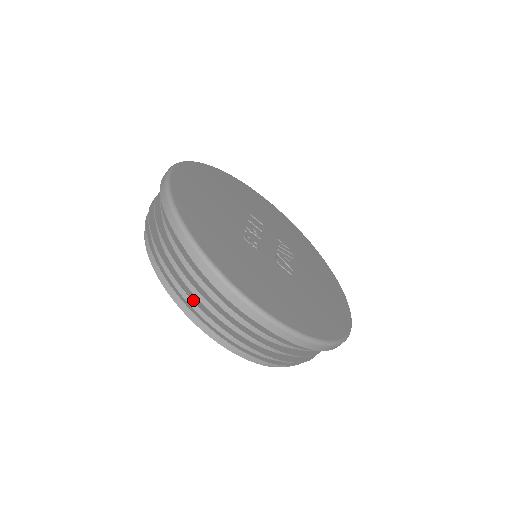
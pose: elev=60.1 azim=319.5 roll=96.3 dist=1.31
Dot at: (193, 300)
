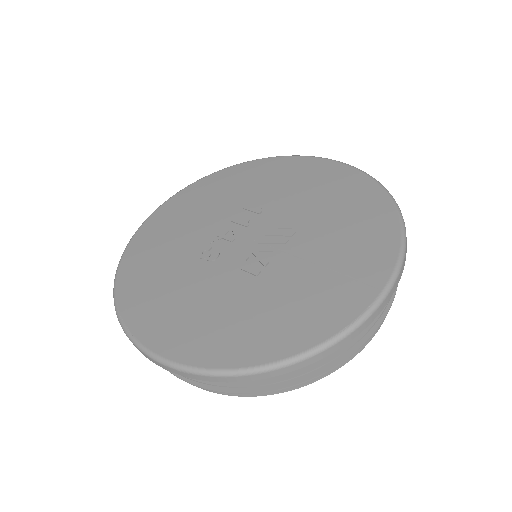
Dot at: occluded
